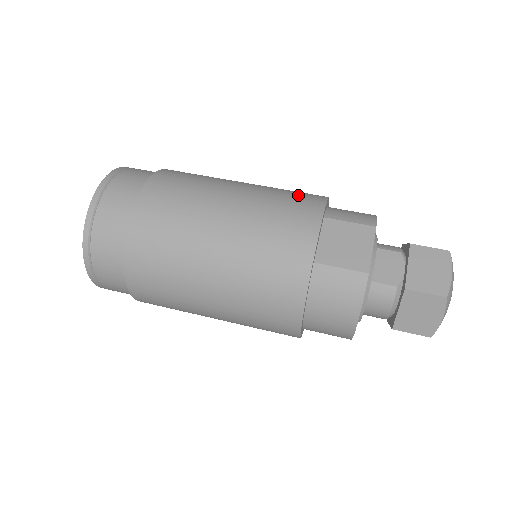
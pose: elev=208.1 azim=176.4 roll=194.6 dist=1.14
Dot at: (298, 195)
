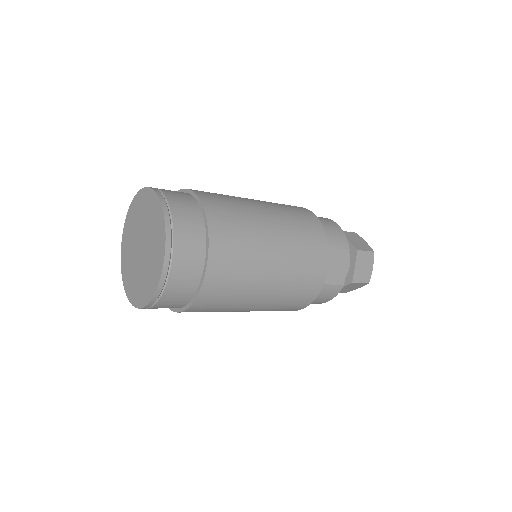
Dot at: (309, 230)
